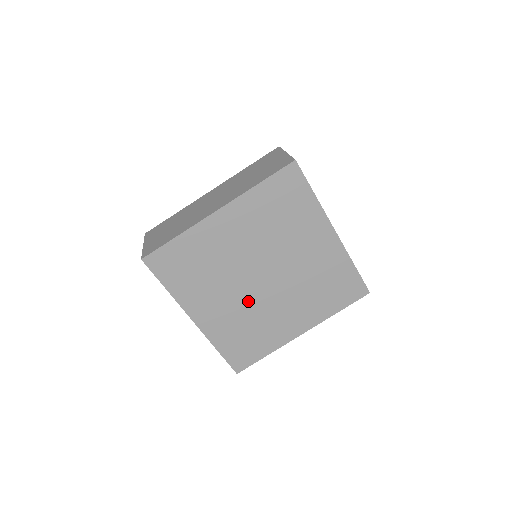
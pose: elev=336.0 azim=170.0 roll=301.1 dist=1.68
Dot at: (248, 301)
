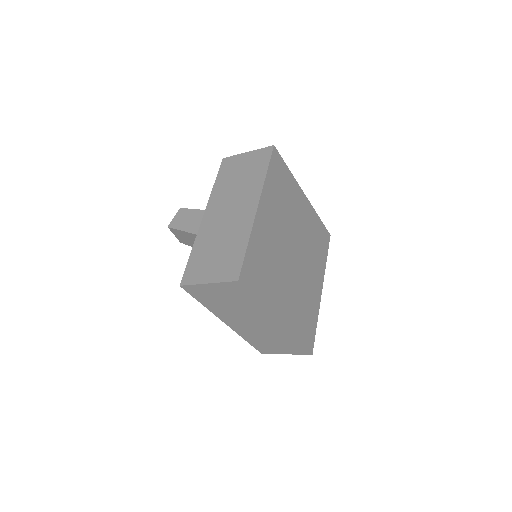
Dot at: (295, 280)
